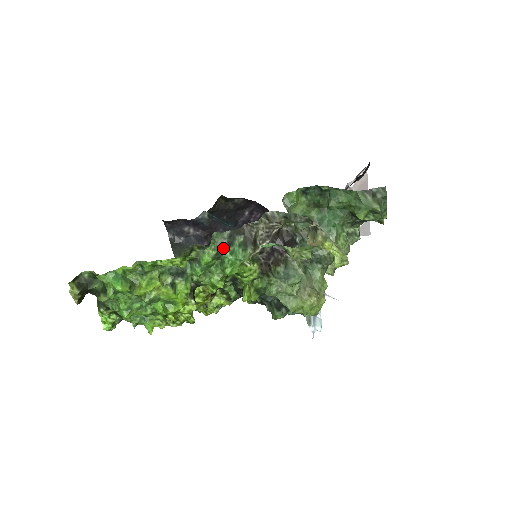
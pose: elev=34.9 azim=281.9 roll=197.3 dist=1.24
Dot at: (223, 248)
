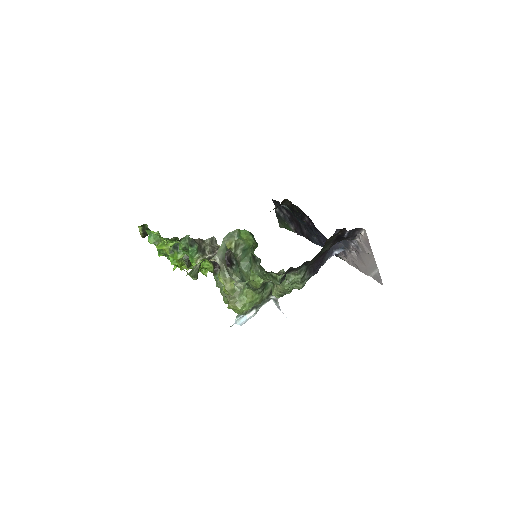
Dot at: (188, 246)
